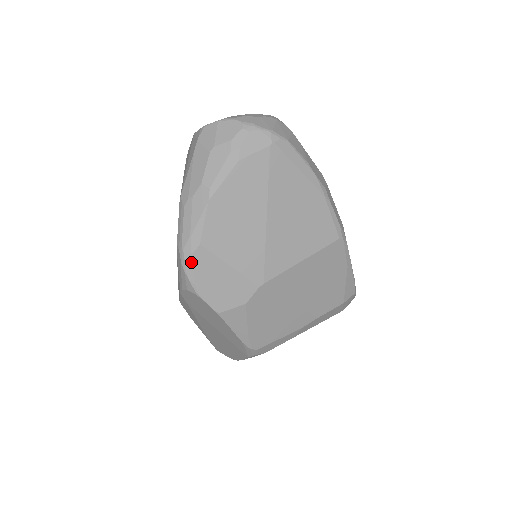
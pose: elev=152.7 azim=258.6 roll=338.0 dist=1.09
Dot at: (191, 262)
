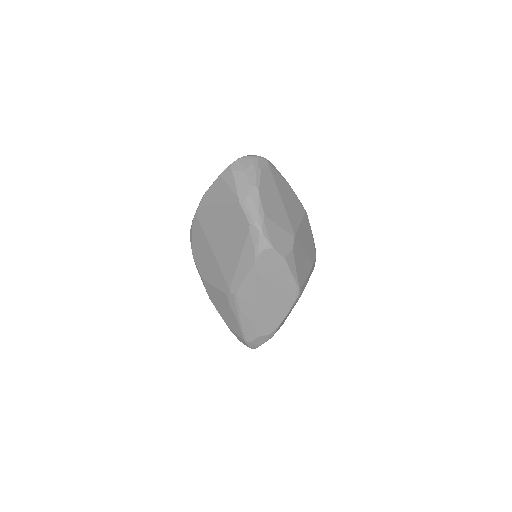
Dot at: (264, 227)
